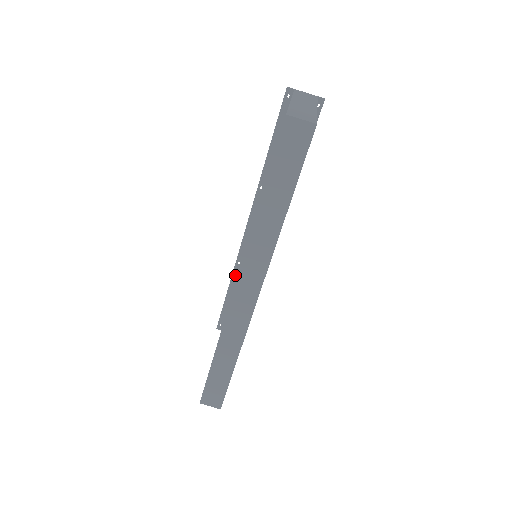
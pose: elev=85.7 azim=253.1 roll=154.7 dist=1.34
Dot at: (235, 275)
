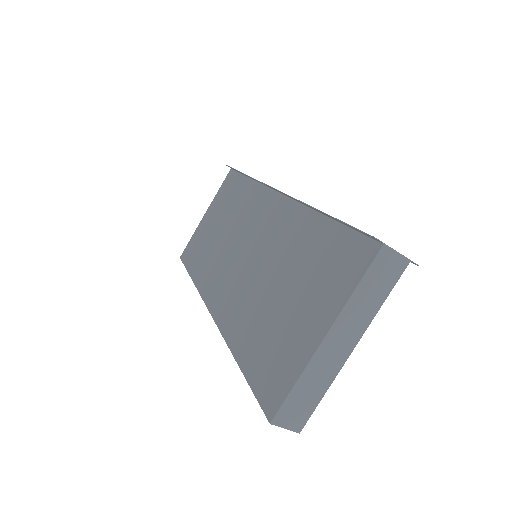
Dot at: (252, 178)
